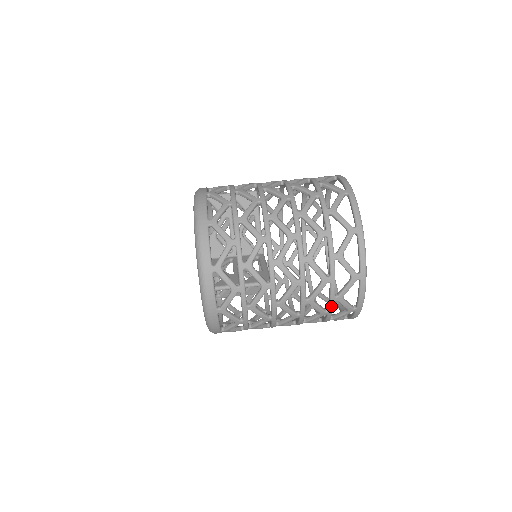
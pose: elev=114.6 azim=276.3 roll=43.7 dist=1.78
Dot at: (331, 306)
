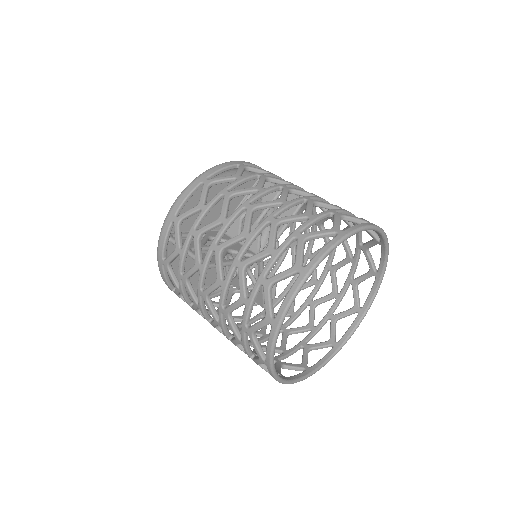
Dot at: (242, 335)
